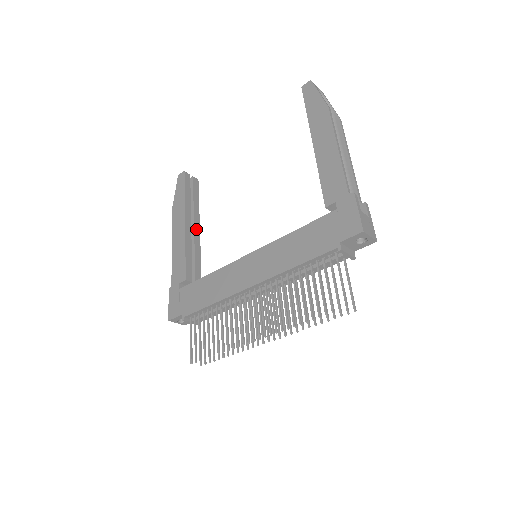
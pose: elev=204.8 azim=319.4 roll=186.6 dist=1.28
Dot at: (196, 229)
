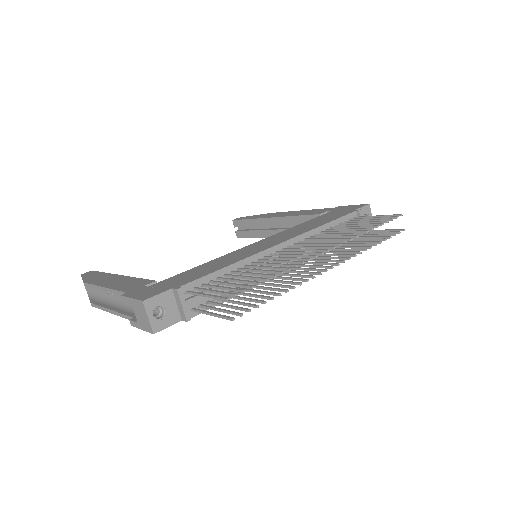
Dot at: occluded
